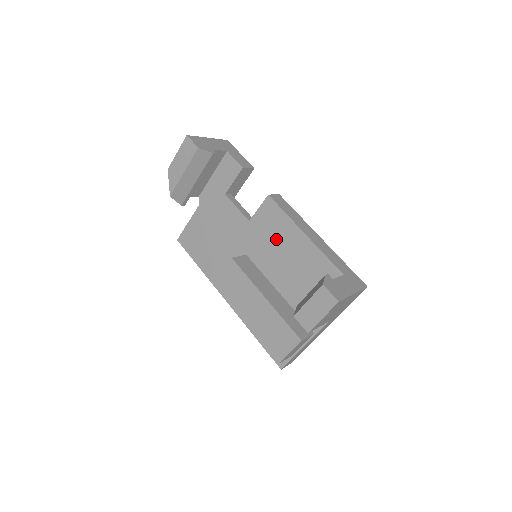
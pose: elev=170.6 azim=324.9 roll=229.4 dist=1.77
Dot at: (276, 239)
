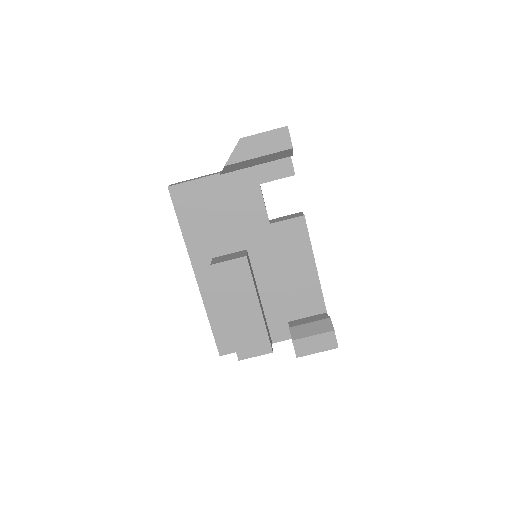
Dot at: (287, 255)
